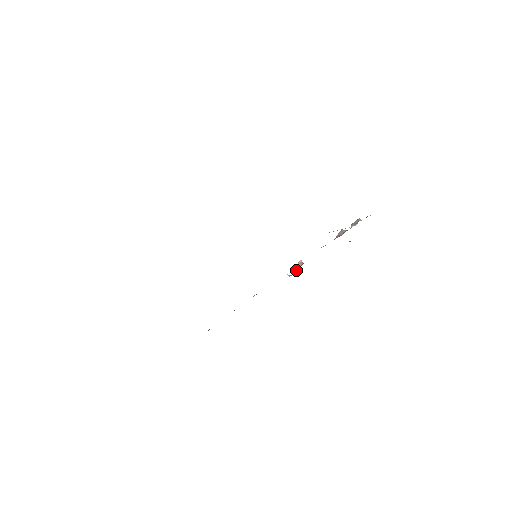
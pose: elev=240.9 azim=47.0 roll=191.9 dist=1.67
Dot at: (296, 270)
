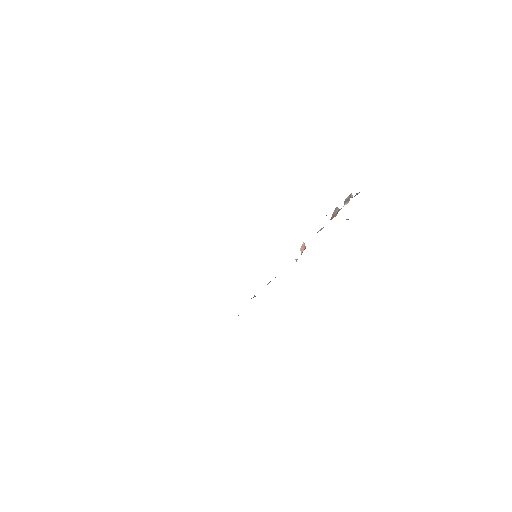
Dot at: (301, 254)
